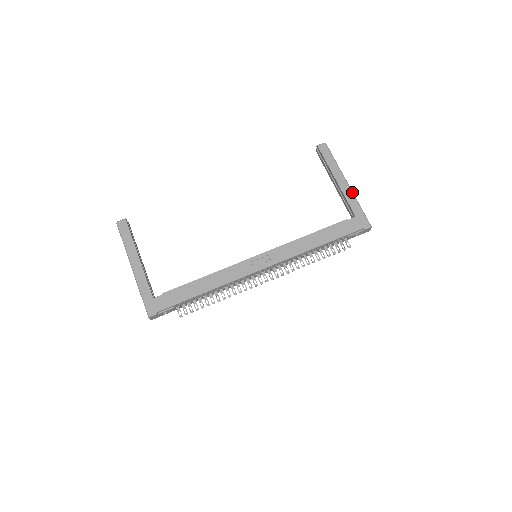
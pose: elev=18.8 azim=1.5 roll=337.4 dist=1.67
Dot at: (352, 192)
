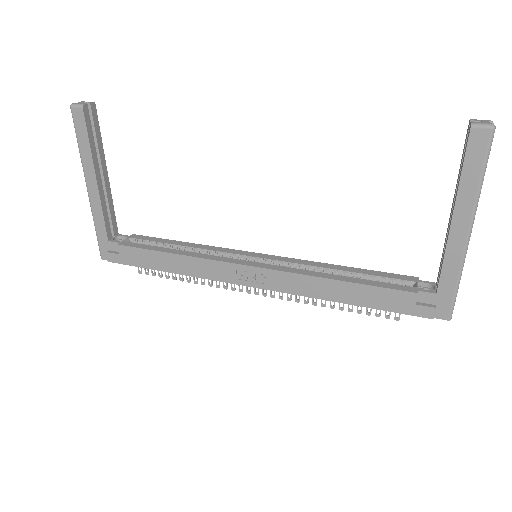
Dot at: (464, 254)
